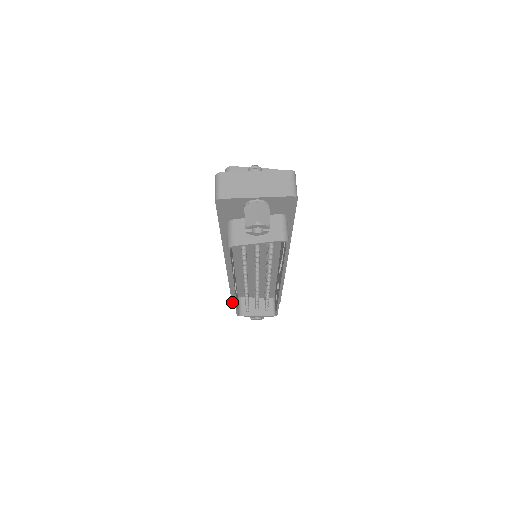
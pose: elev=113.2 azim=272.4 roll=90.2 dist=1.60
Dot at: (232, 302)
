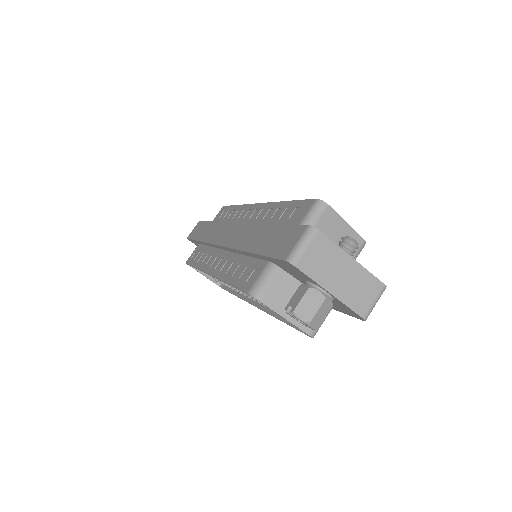
Dot at: (189, 238)
